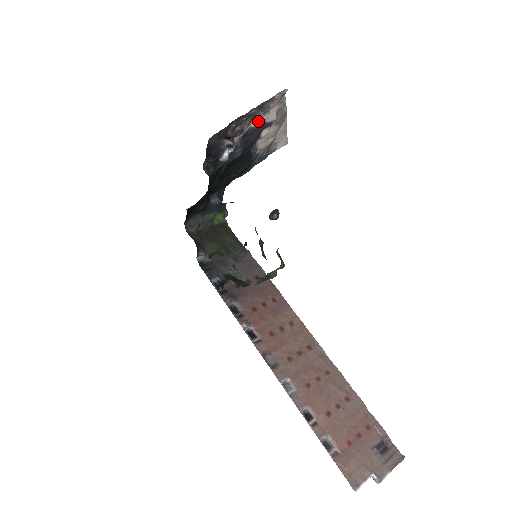
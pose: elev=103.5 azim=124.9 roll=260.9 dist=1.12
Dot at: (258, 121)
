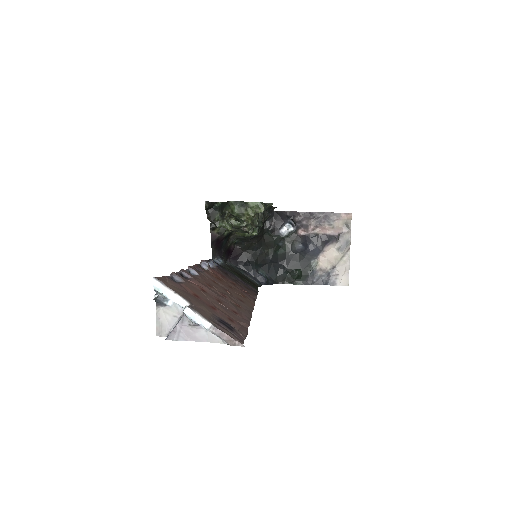
Dot at: (323, 230)
